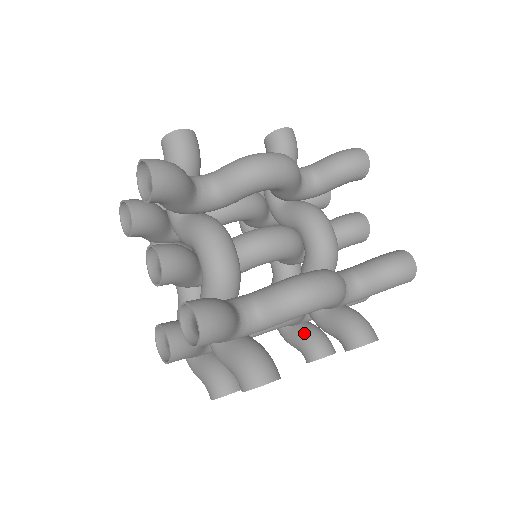
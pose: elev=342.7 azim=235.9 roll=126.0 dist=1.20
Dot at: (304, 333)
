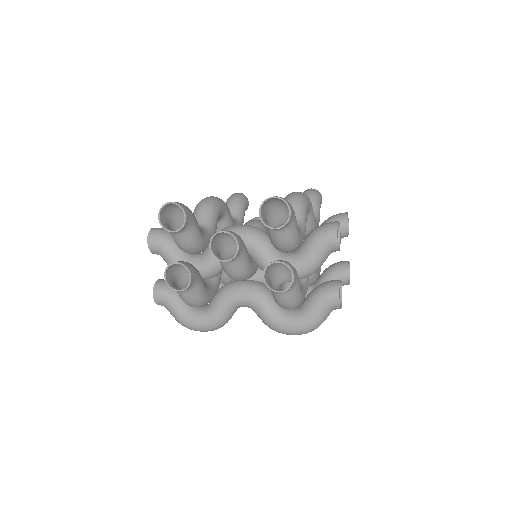
Dot at: (326, 273)
